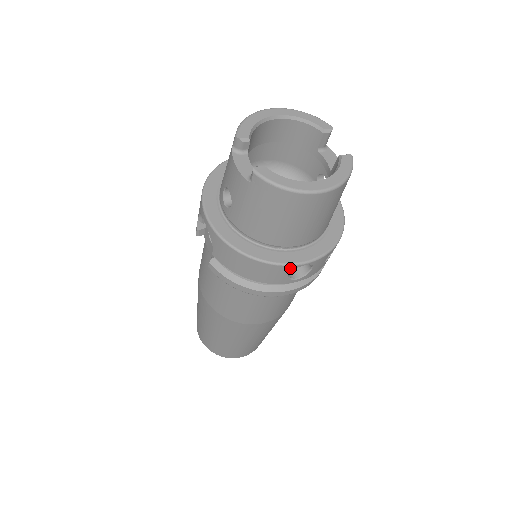
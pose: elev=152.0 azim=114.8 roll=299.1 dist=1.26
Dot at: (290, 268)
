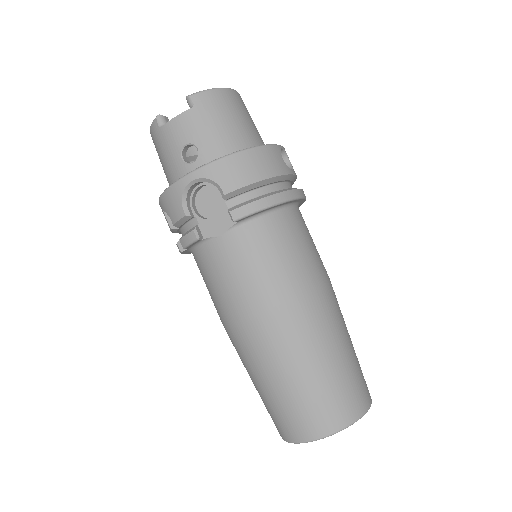
Dot at: (277, 149)
